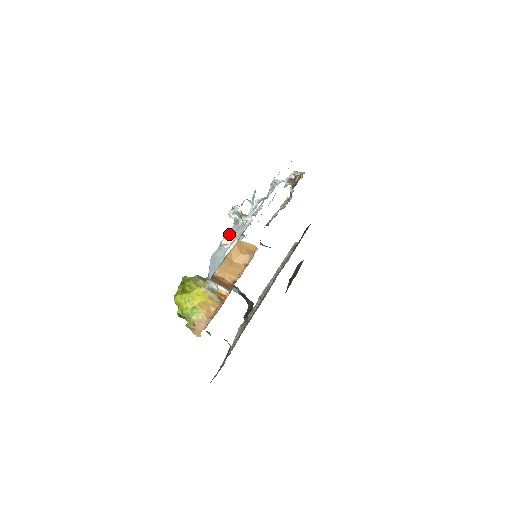
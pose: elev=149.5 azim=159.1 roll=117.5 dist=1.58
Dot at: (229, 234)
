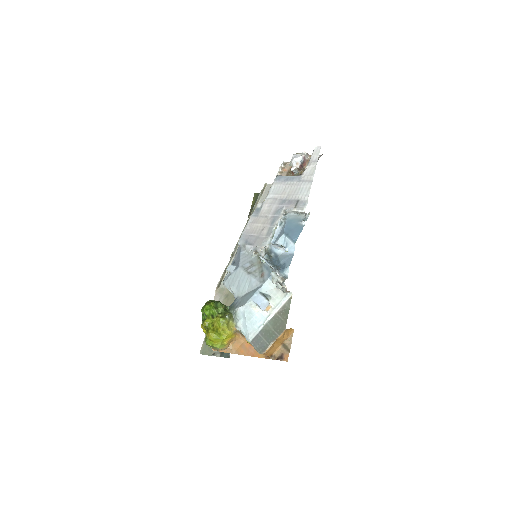
Dot at: (265, 290)
